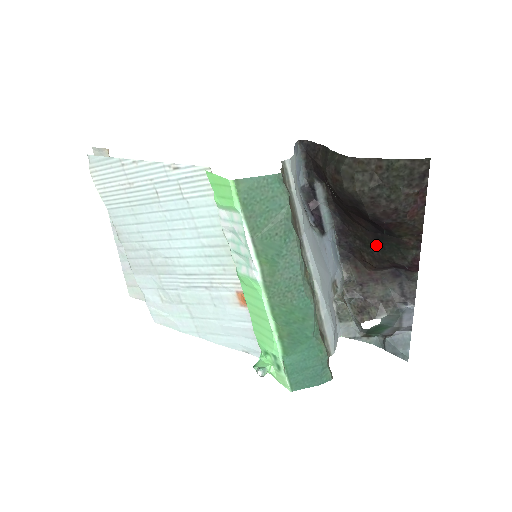
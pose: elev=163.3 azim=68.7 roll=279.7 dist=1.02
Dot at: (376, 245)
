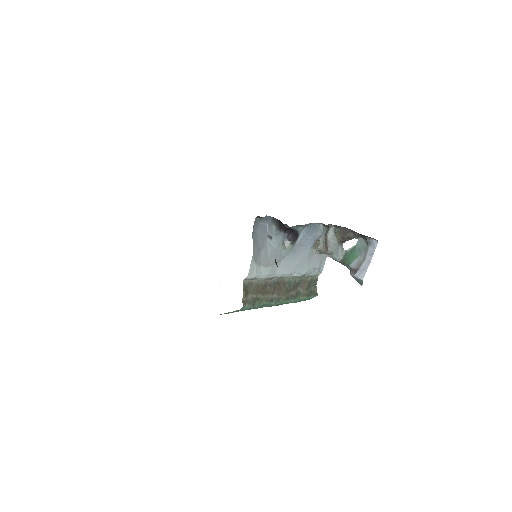
Dot at: occluded
